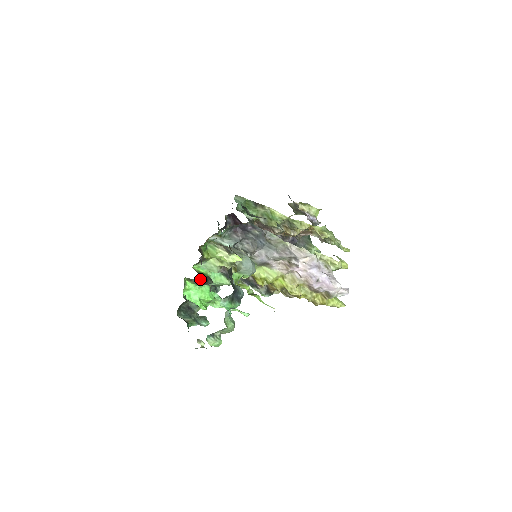
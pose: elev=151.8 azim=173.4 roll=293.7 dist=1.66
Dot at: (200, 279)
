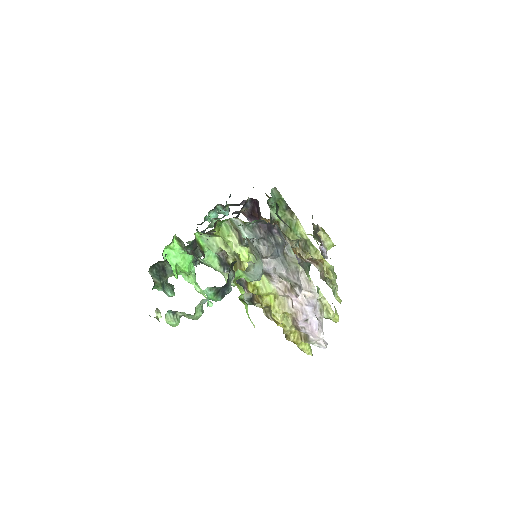
Dot at: (189, 245)
